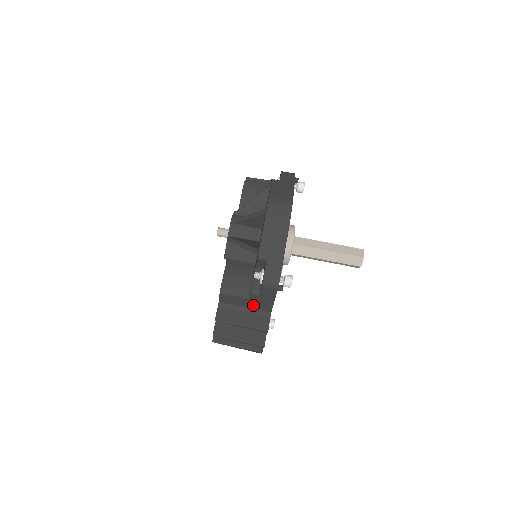
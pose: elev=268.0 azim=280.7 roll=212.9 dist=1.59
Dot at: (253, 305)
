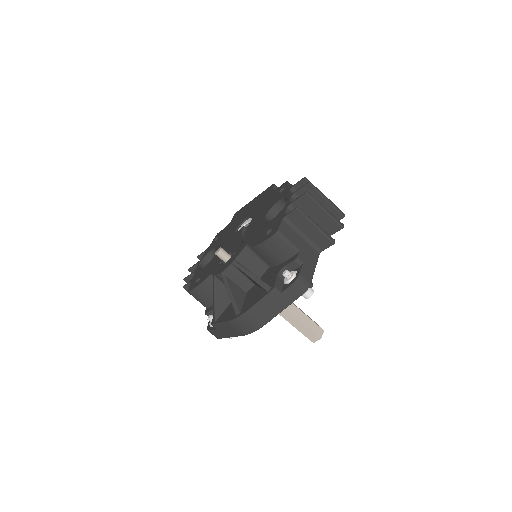
Dot at: occluded
